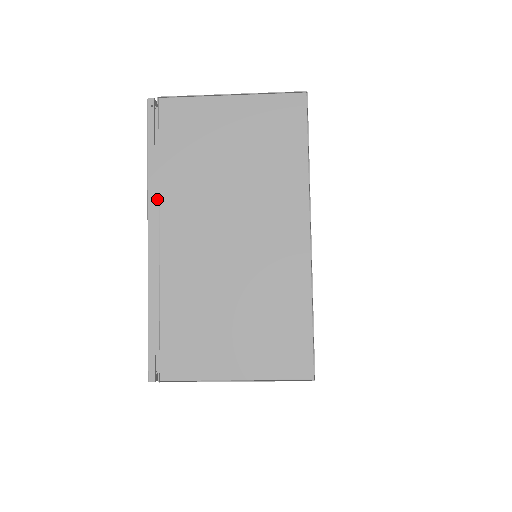
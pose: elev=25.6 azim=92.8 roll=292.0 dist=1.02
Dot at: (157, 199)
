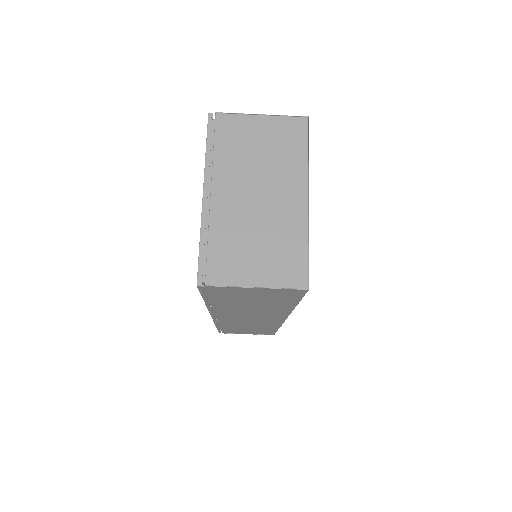
Dot at: (210, 173)
